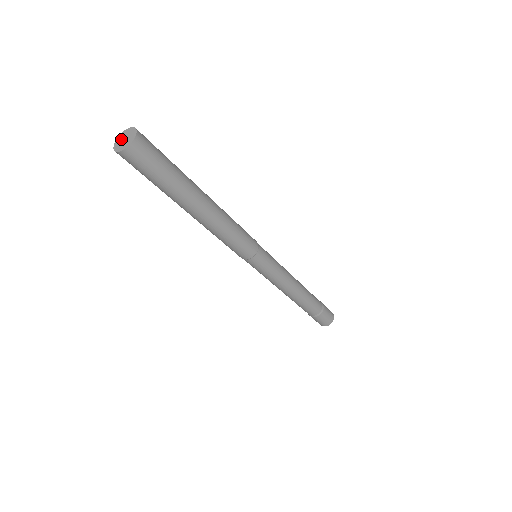
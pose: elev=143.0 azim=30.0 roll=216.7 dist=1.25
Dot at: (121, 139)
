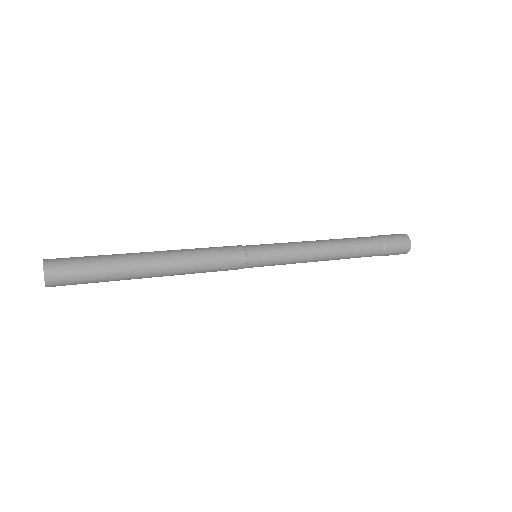
Dot at: occluded
